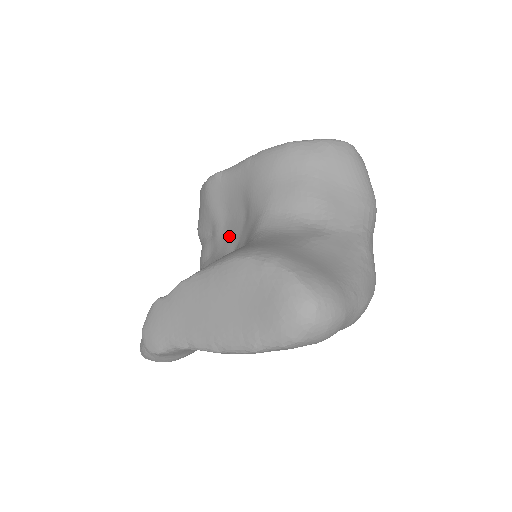
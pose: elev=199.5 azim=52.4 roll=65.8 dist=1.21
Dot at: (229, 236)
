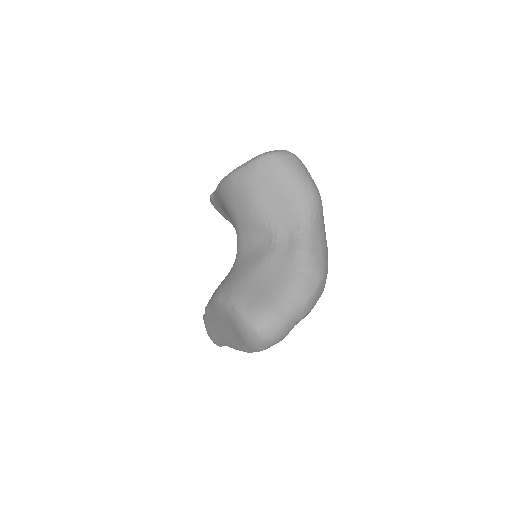
Dot at: occluded
